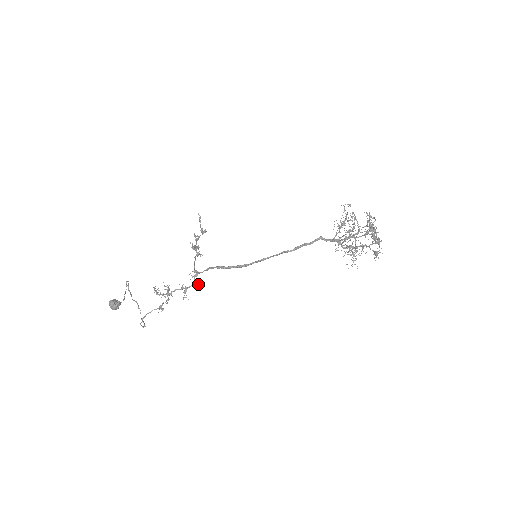
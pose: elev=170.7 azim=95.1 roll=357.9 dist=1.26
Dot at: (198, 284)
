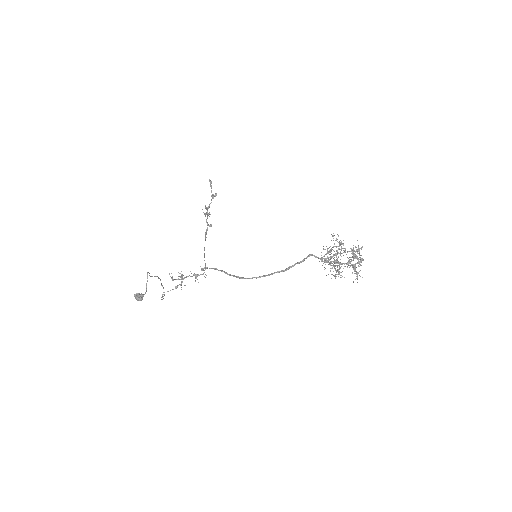
Dot at: occluded
